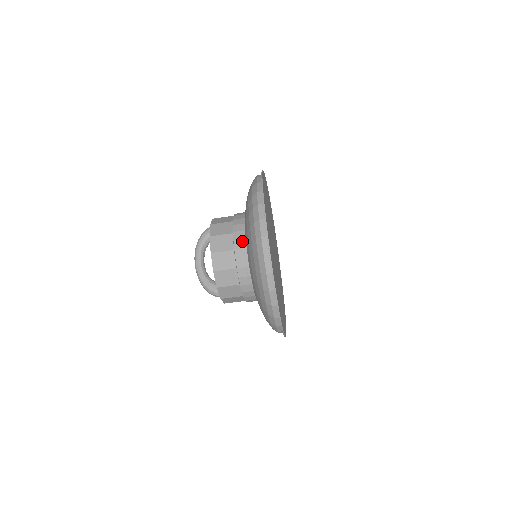
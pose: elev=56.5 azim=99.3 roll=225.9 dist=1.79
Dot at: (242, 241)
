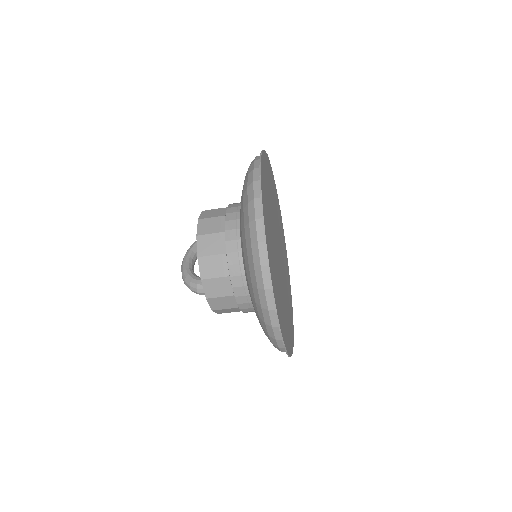
Dot at: (236, 208)
